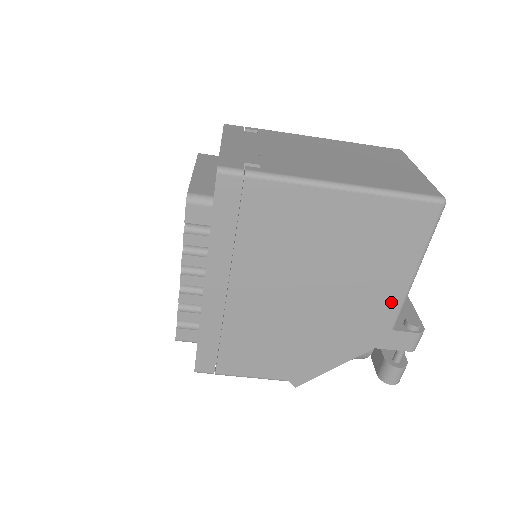
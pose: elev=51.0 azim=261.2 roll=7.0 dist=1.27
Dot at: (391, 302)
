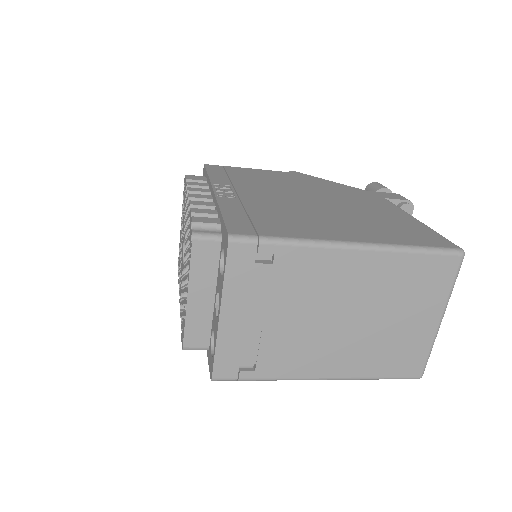
Dot at: occluded
